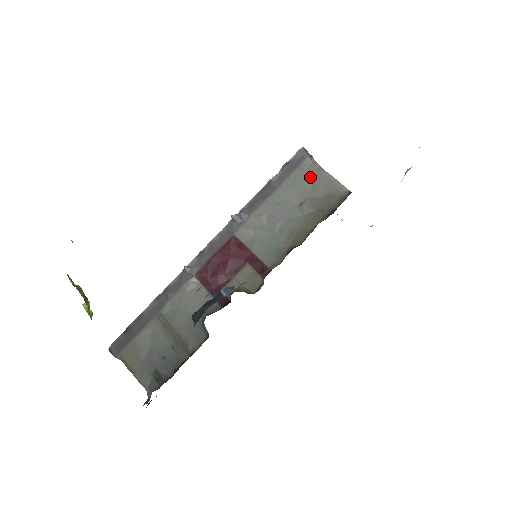
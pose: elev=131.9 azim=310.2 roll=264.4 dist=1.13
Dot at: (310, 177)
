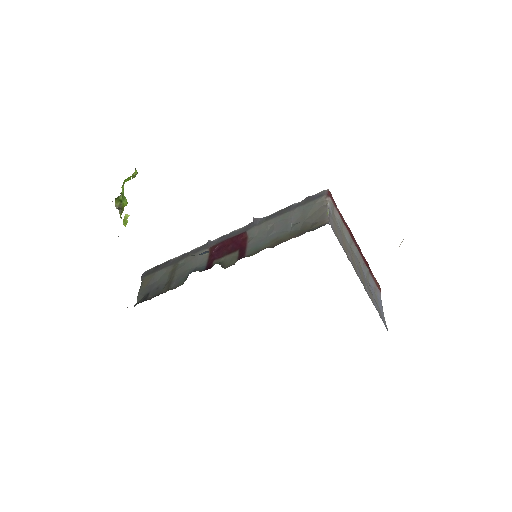
Dot at: (315, 208)
